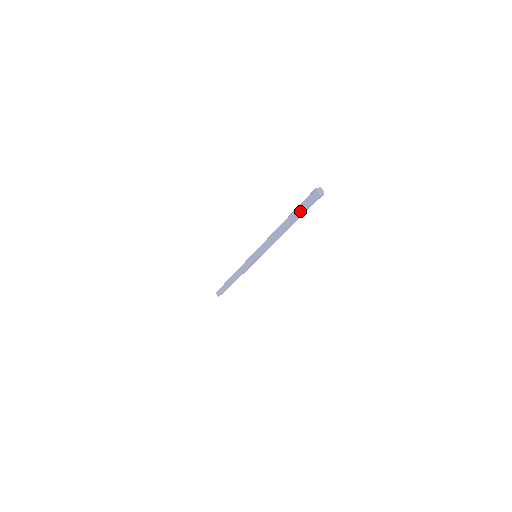
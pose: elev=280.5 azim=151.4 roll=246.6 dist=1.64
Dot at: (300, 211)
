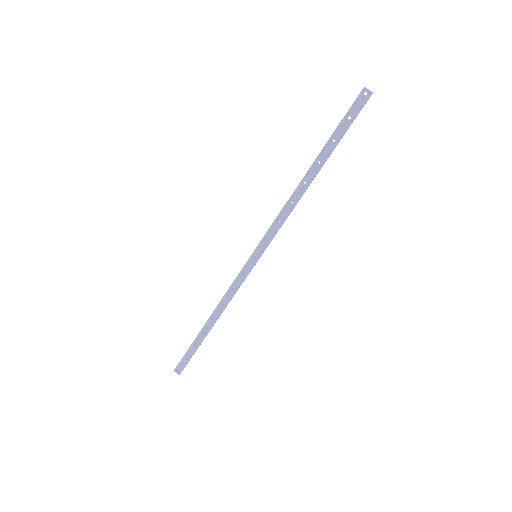
Dot at: (340, 133)
